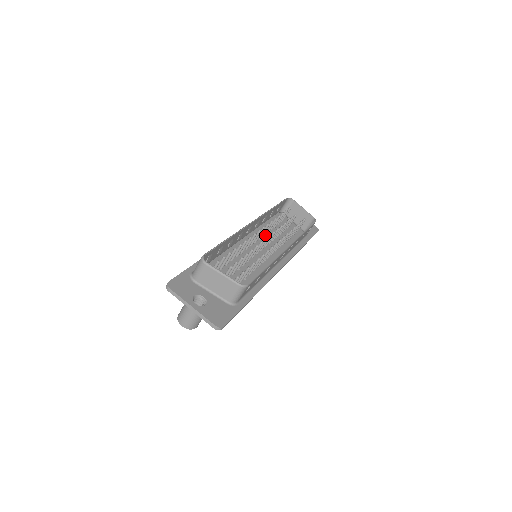
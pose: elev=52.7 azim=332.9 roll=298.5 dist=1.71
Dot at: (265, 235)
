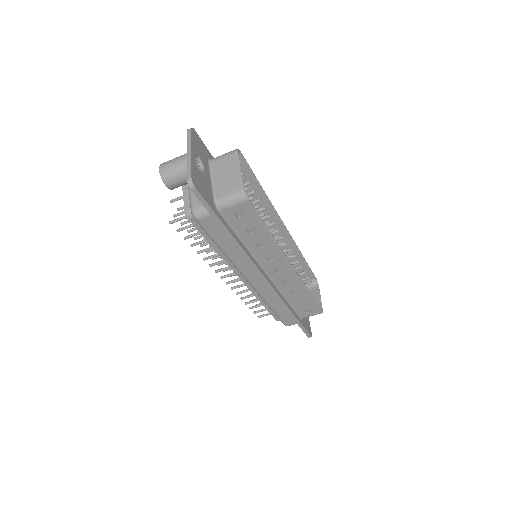
Dot at: occluded
